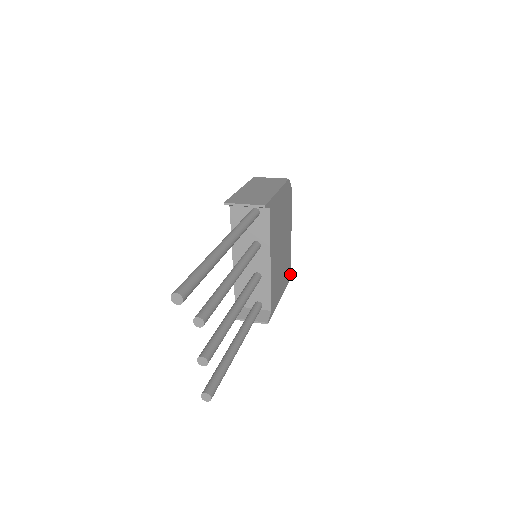
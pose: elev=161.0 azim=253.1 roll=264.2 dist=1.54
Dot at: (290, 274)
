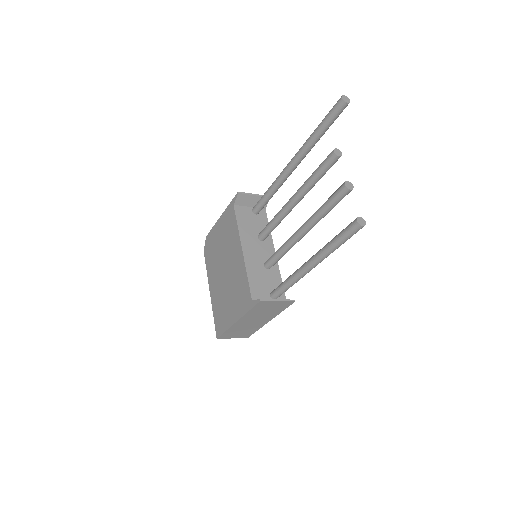
Dot at: occluded
